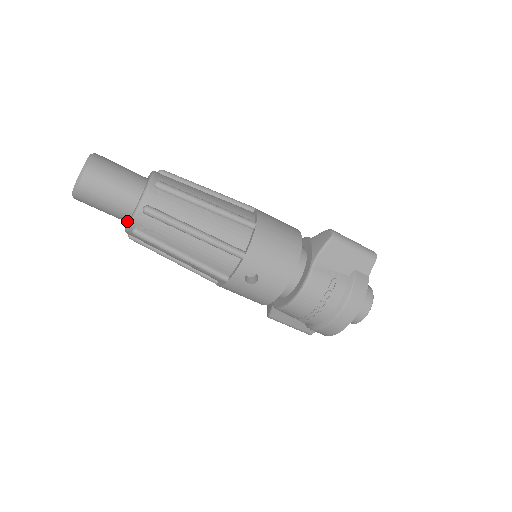
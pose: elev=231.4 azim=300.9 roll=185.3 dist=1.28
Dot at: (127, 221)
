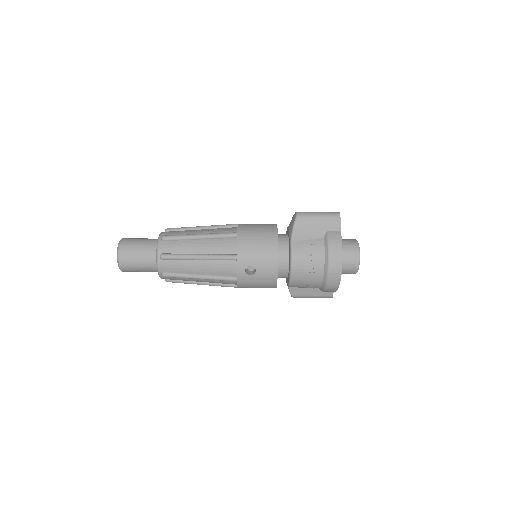
Dot at: occluded
